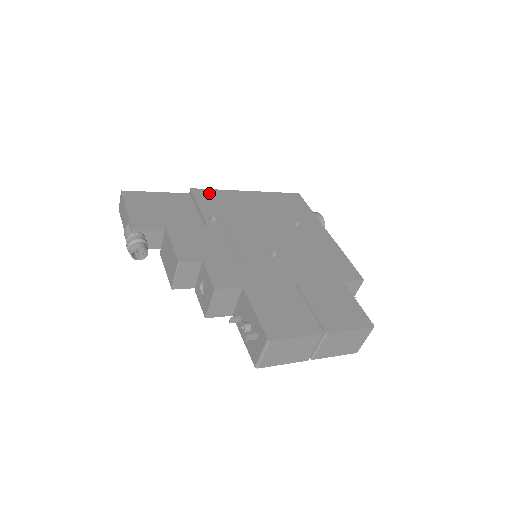
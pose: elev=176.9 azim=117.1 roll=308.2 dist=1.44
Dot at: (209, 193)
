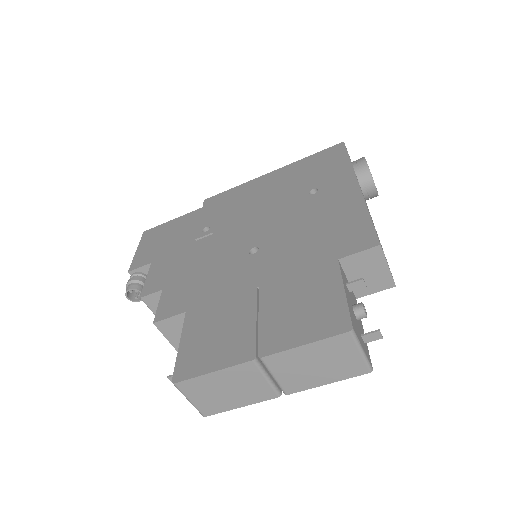
Dot at: (221, 197)
